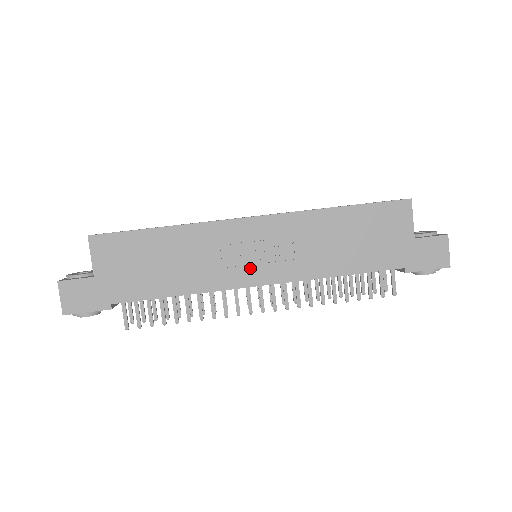
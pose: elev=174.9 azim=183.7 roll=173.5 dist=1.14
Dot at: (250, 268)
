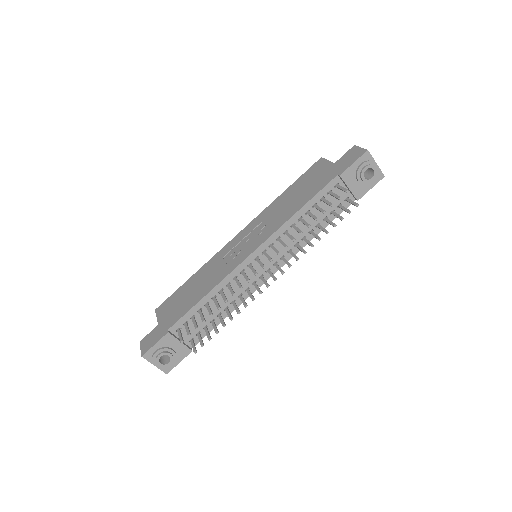
Dot at: (243, 252)
